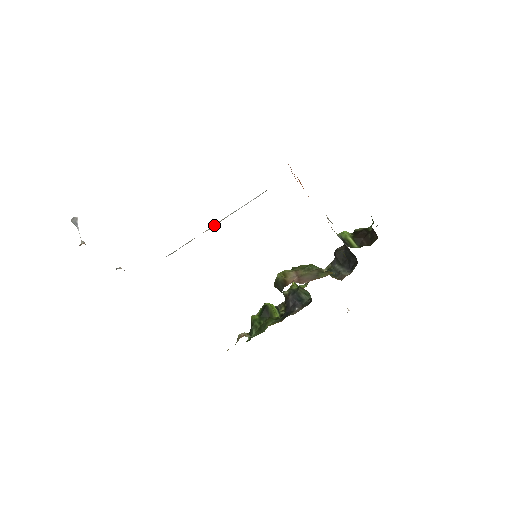
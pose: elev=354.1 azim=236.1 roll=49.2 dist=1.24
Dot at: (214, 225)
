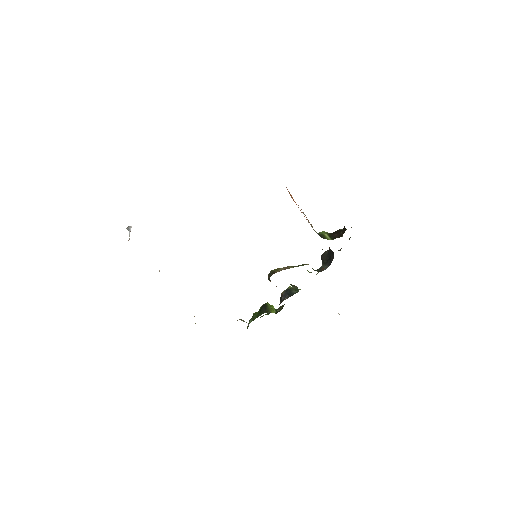
Dot at: occluded
